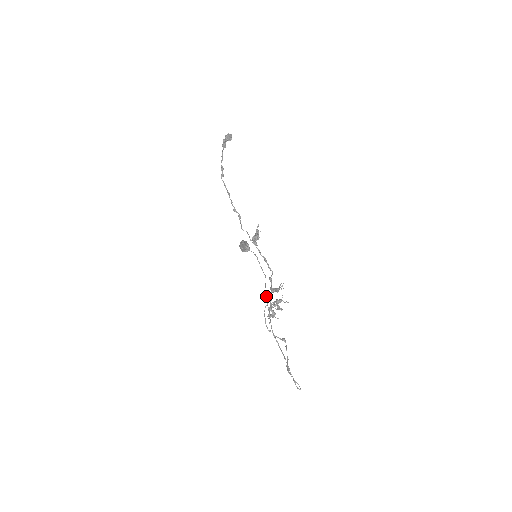
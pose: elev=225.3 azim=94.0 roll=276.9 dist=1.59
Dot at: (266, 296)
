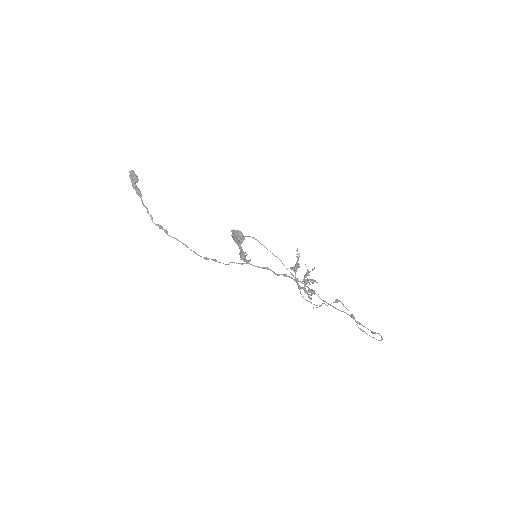
Dot at: occluded
